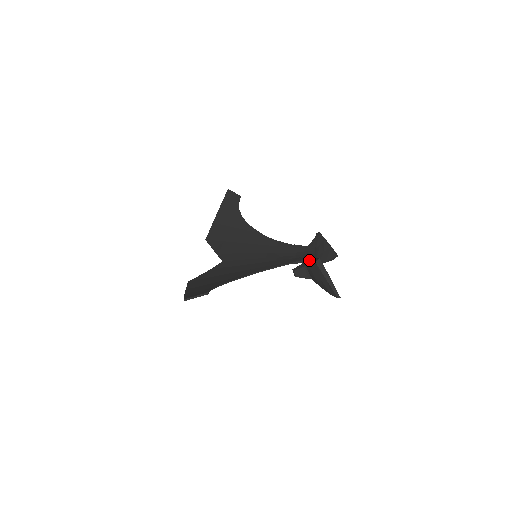
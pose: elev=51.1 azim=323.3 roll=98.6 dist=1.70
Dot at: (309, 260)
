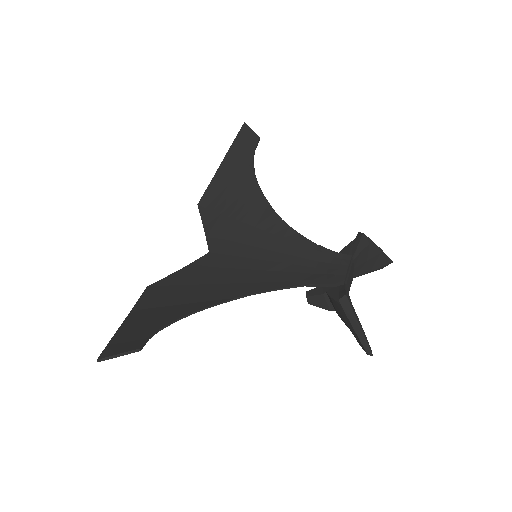
Dot at: (333, 285)
